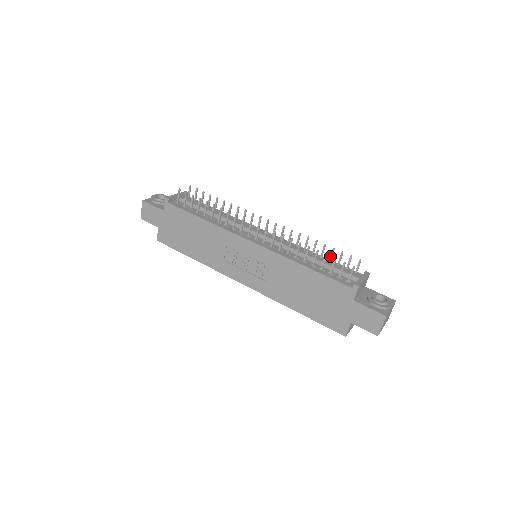
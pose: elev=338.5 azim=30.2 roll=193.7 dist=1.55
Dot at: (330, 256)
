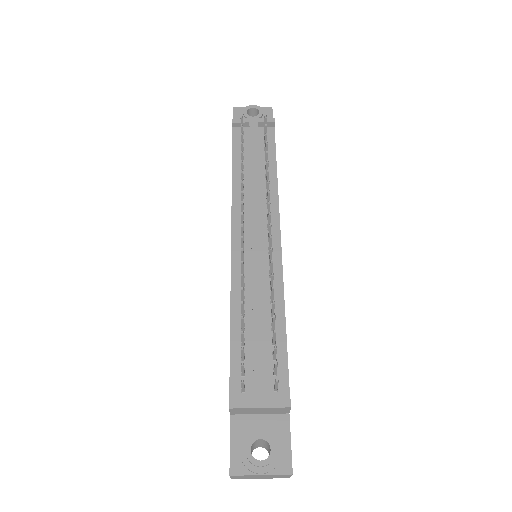
Dot at: (273, 335)
